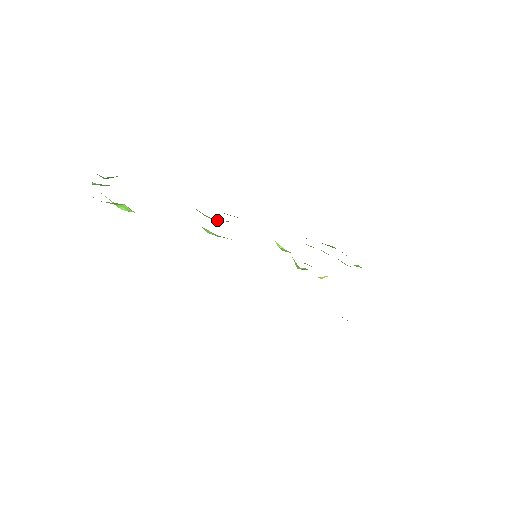
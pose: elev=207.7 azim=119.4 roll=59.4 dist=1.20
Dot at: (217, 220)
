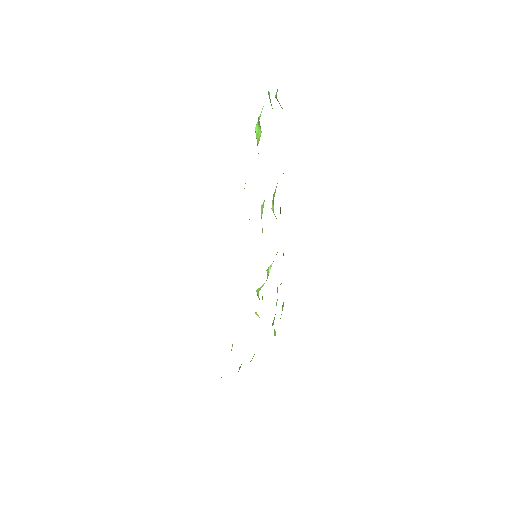
Dot at: occluded
